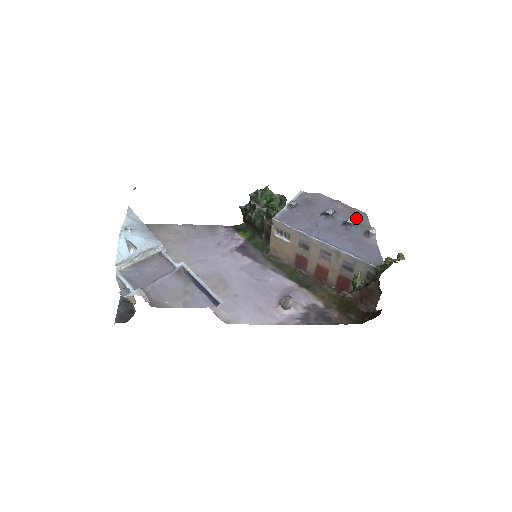
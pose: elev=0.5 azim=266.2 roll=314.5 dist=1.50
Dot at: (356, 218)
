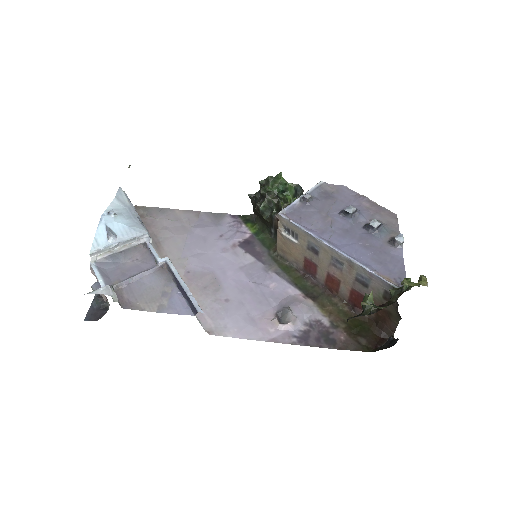
Dot at: (383, 220)
